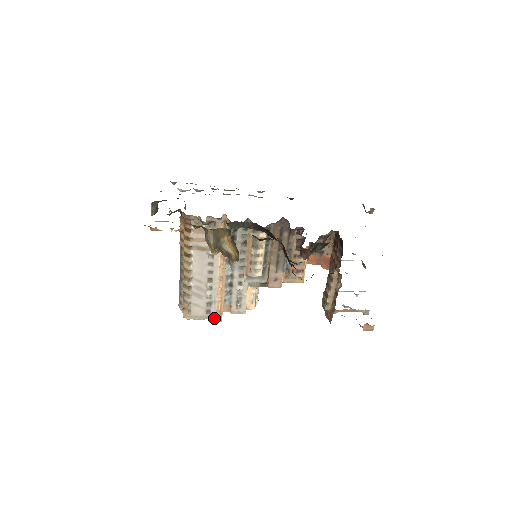
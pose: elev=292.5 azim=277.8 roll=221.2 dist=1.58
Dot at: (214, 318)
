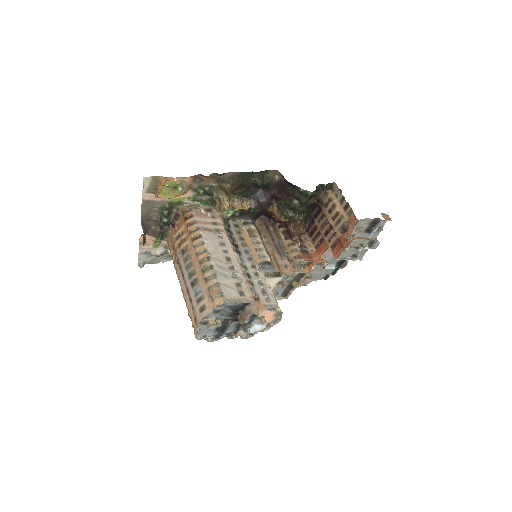
Dot at: (251, 301)
